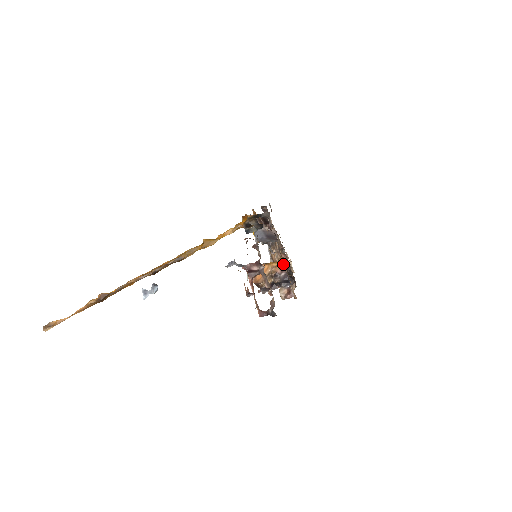
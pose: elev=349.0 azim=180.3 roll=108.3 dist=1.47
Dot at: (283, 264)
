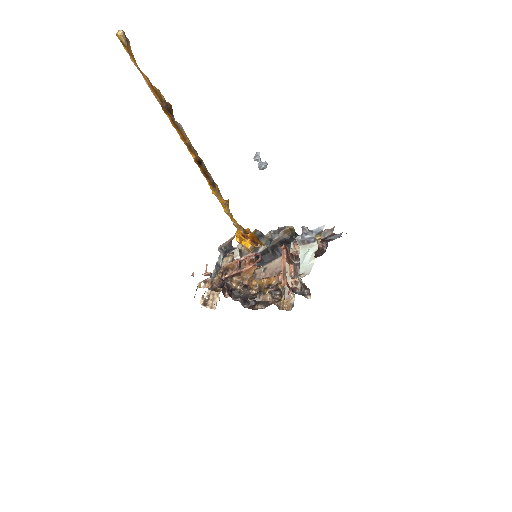
Dot at: (254, 286)
